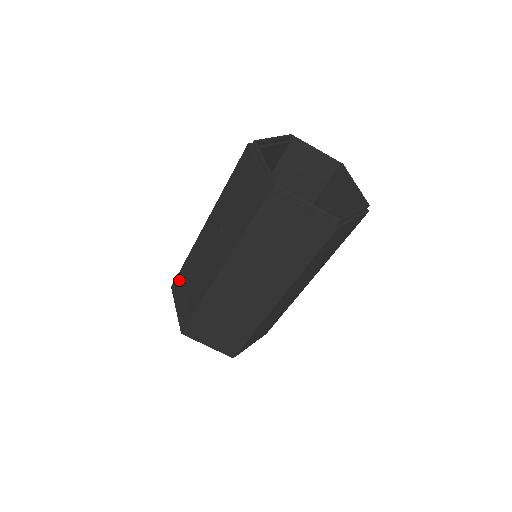
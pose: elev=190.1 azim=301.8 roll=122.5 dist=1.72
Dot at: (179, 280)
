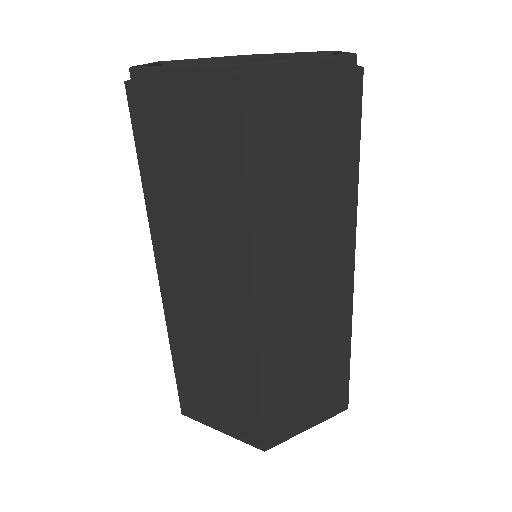
Dot at: occluded
